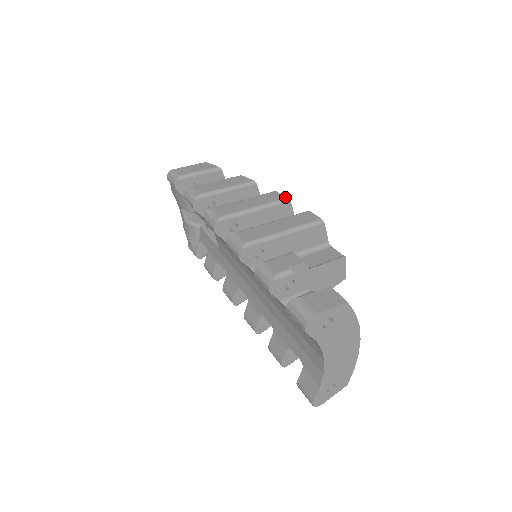
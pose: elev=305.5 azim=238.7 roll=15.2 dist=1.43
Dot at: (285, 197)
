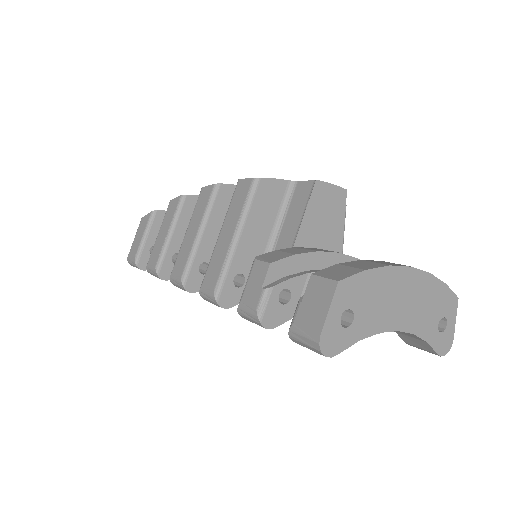
Dot at: (212, 186)
